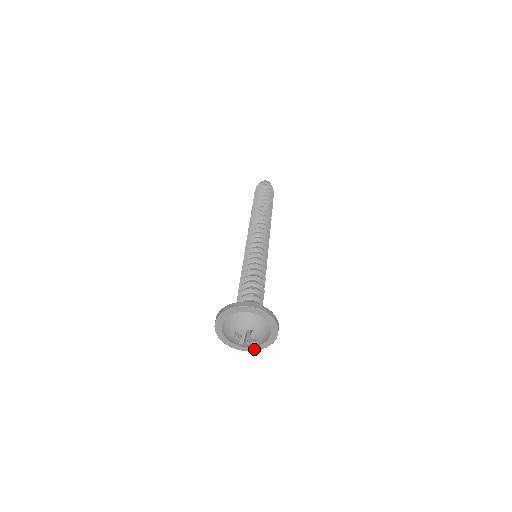
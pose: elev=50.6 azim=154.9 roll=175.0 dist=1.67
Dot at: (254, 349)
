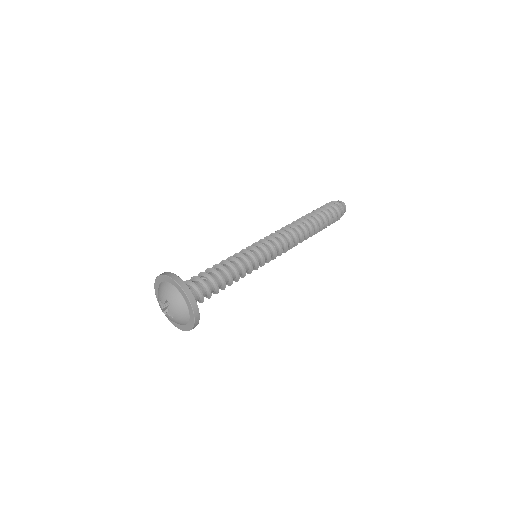
Dot at: (181, 328)
